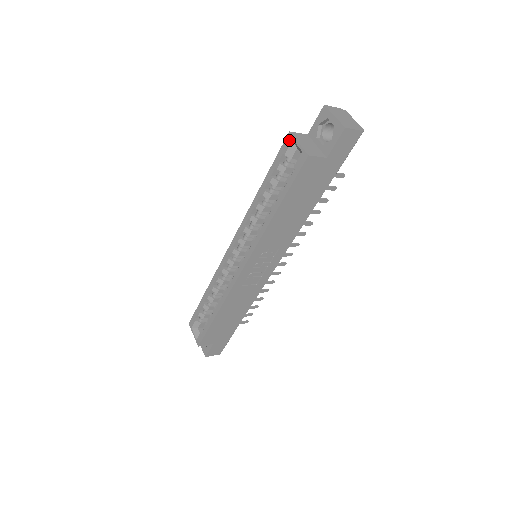
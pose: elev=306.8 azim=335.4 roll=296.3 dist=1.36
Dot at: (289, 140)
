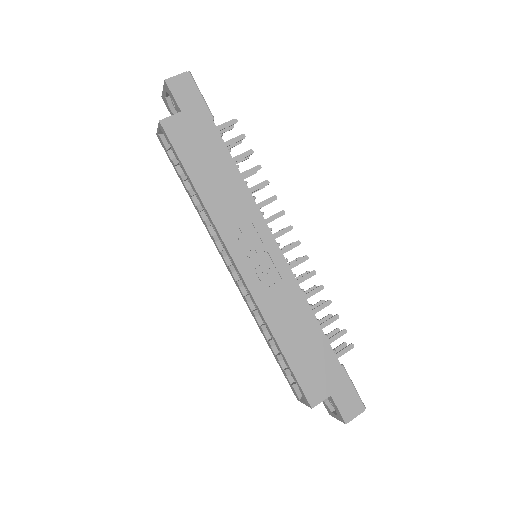
Dot at: (159, 138)
